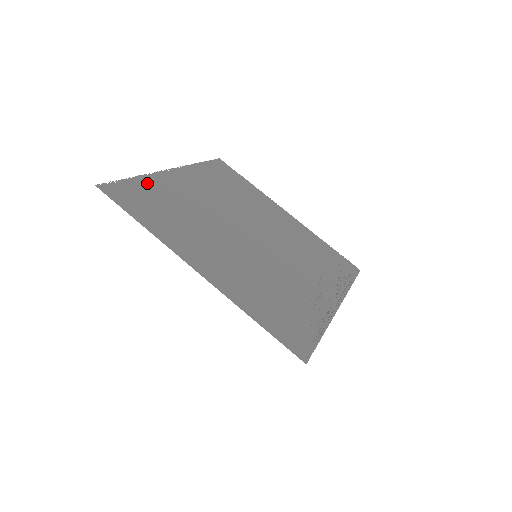
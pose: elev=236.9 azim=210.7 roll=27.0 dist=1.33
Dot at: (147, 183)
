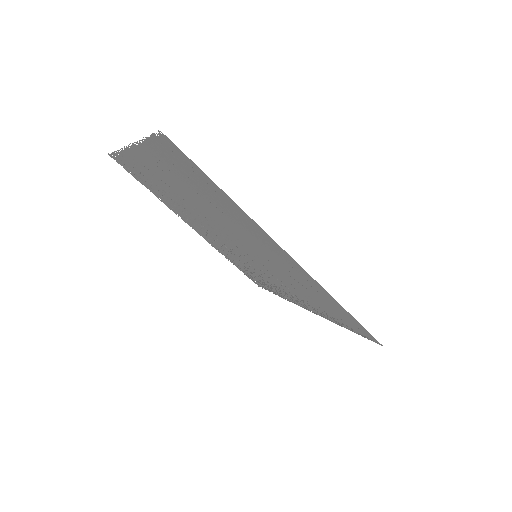
Dot at: (152, 151)
